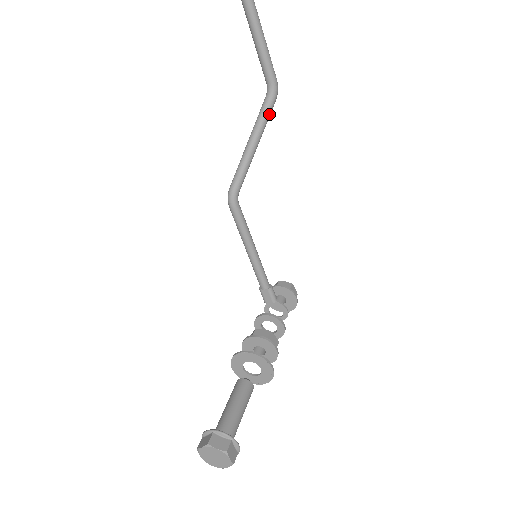
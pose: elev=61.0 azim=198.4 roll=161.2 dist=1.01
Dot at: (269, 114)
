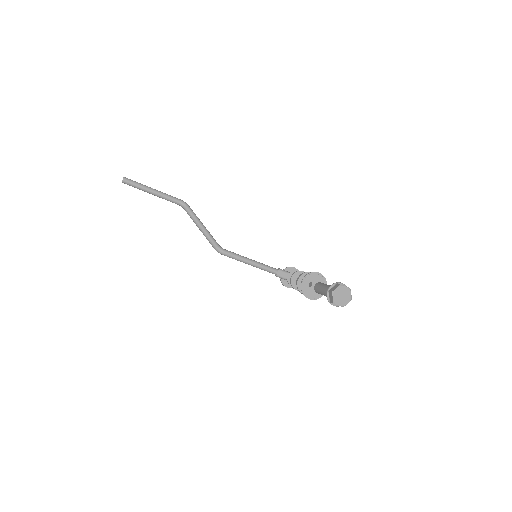
Dot at: occluded
